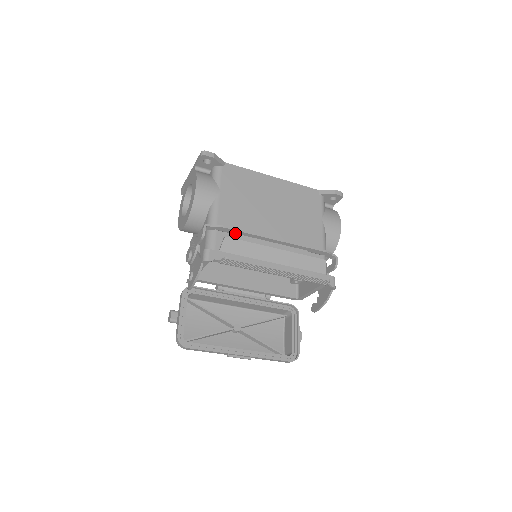
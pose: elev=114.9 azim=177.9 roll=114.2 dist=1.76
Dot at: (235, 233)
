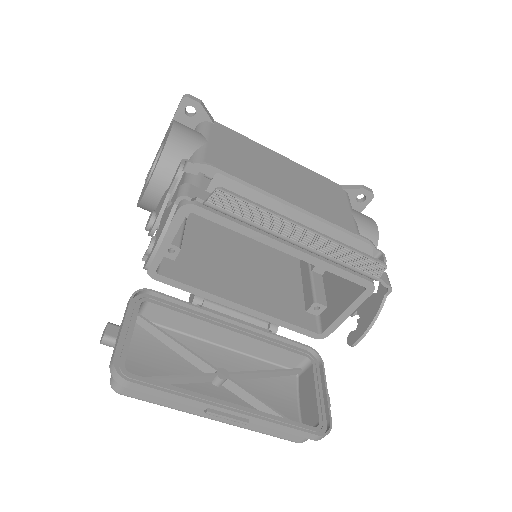
Dot at: occluded
